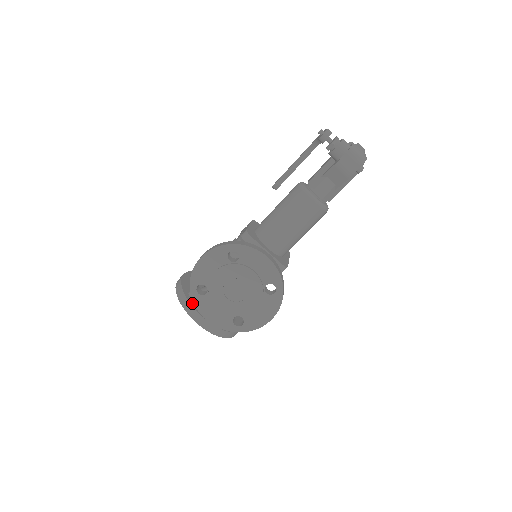
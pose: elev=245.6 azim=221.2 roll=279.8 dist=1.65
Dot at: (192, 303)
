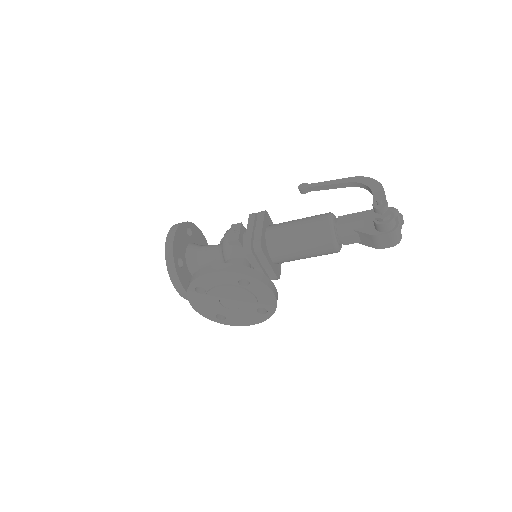
Dot at: (179, 275)
